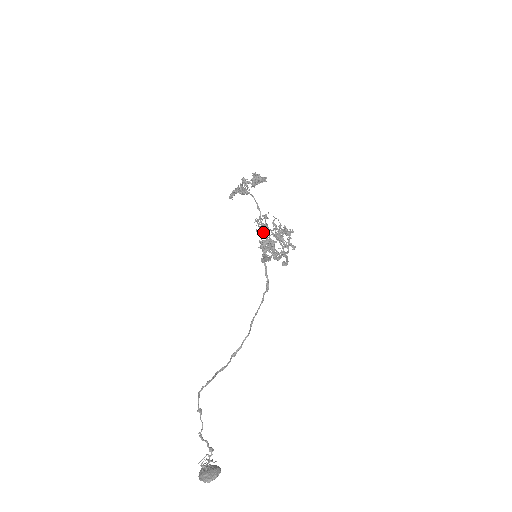
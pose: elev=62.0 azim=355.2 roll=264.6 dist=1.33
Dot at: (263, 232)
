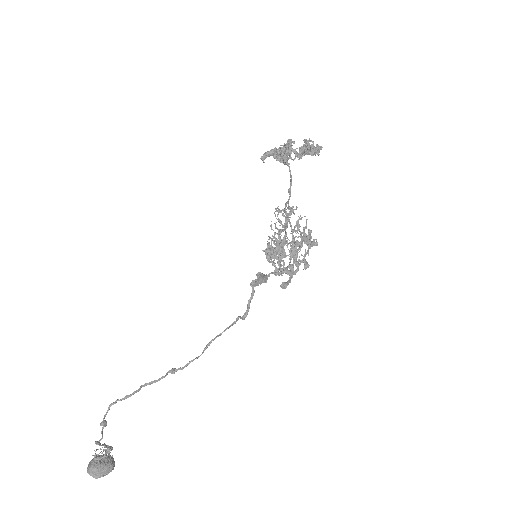
Dot at: (278, 231)
